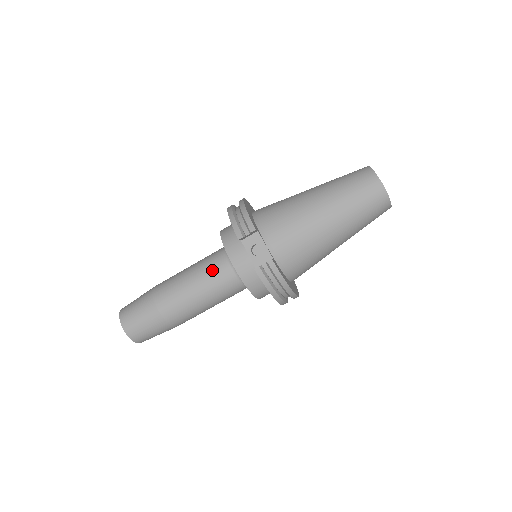
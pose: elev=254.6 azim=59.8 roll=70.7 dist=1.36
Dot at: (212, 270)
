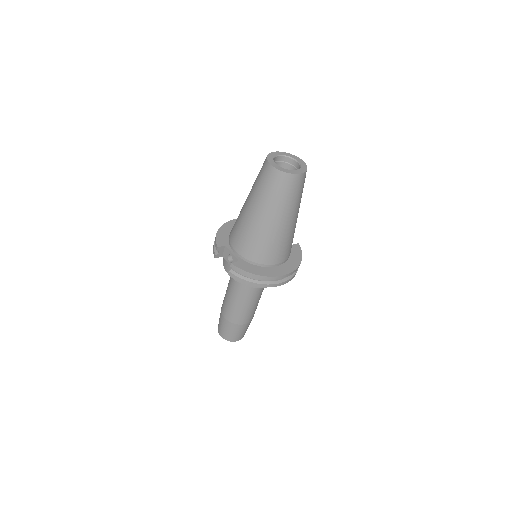
Dot at: (232, 280)
